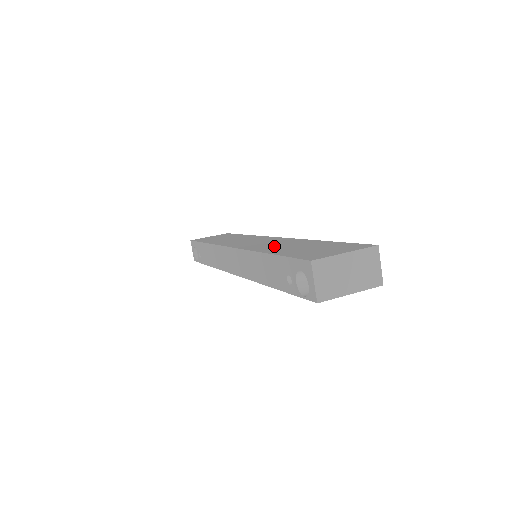
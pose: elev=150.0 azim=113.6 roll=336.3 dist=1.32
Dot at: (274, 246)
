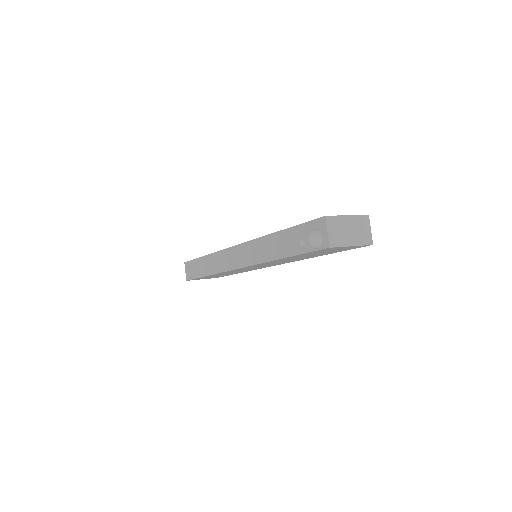
Dot at: occluded
